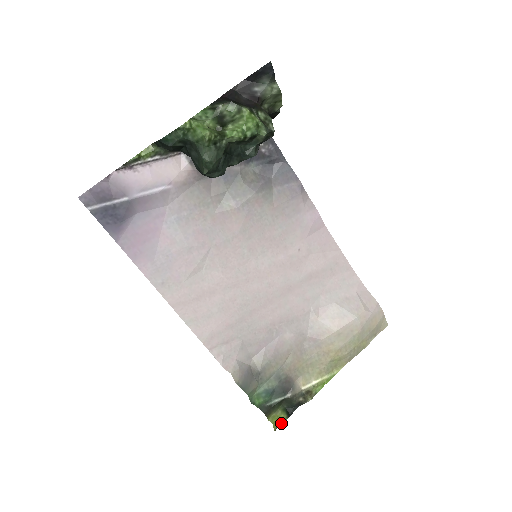
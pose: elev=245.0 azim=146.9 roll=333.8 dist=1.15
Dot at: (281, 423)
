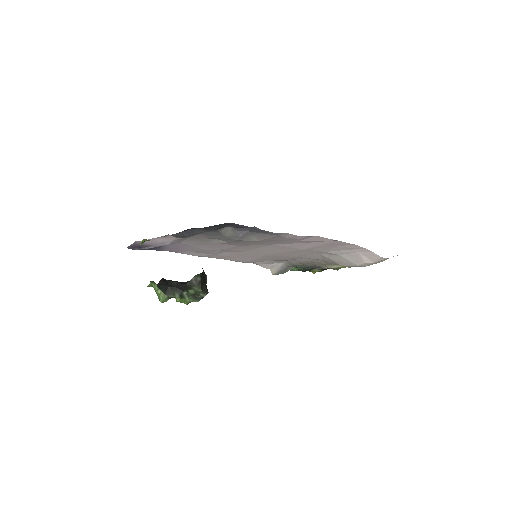
Dot at: occluded
